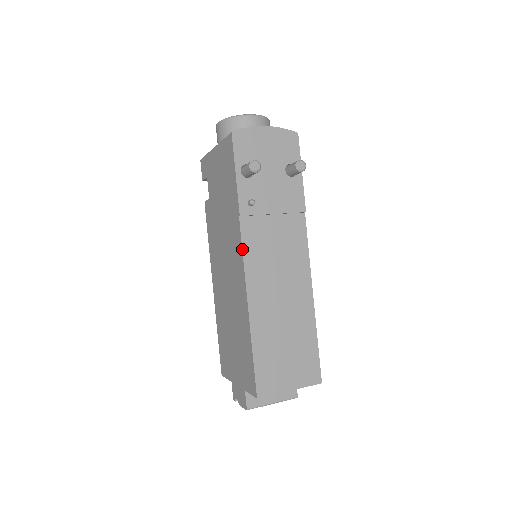
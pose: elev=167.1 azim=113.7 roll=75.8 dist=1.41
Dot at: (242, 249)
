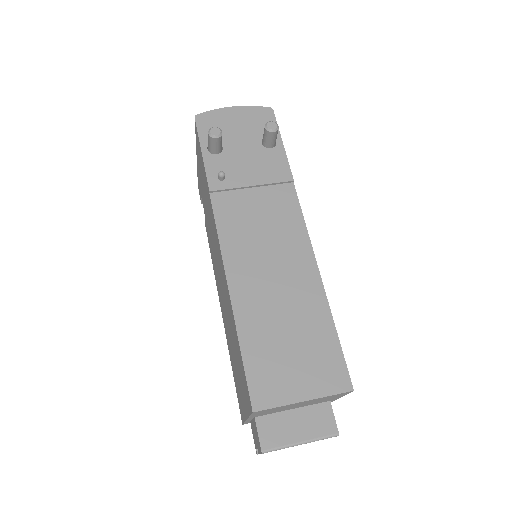
Dot at: (216, 226)
